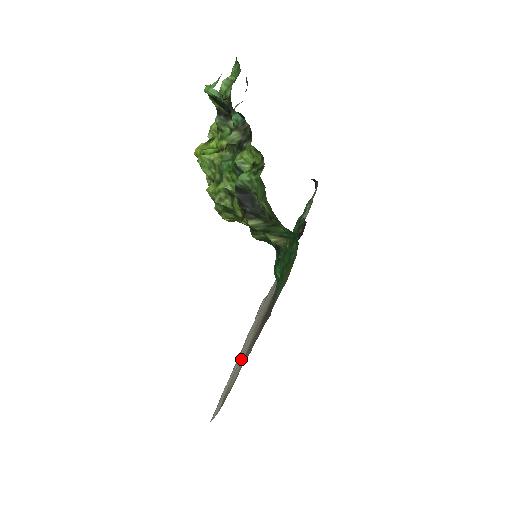
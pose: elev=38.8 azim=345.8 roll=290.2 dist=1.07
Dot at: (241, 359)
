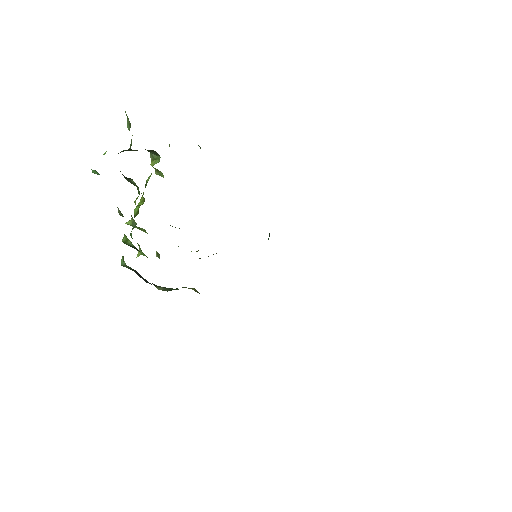
Dot at: occluded
